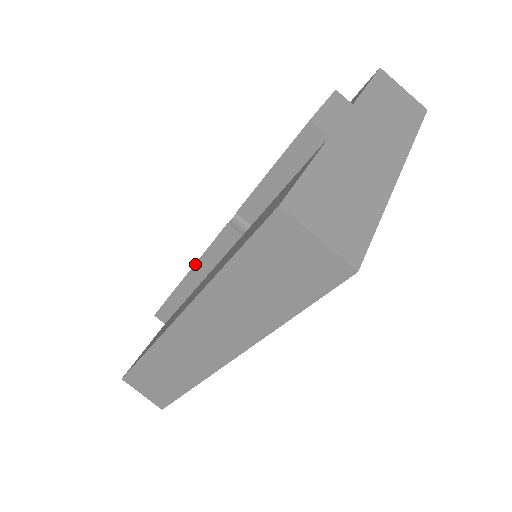
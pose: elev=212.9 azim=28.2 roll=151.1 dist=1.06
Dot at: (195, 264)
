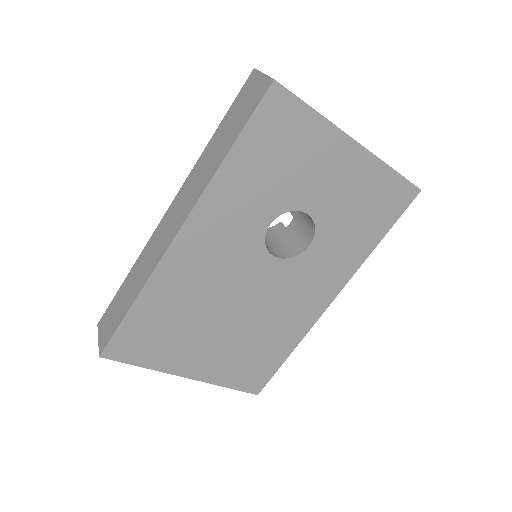
Dot at: occluded
